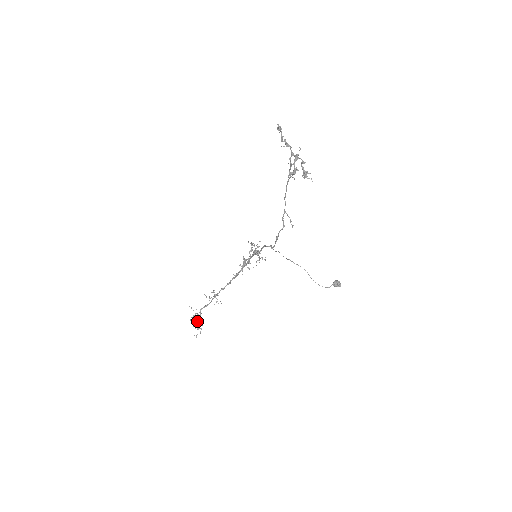
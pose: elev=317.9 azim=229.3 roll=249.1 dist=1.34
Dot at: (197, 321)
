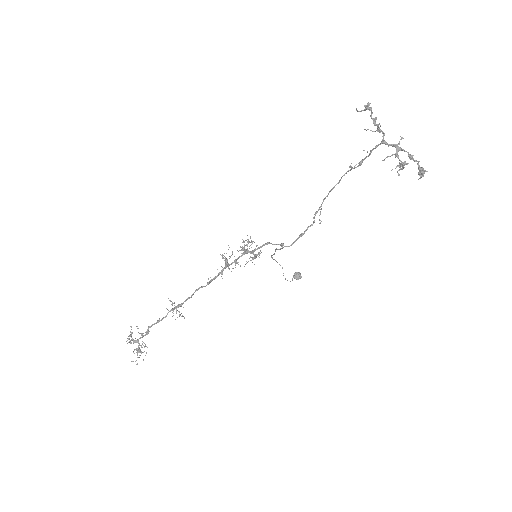
Dot at: (139, 343)
